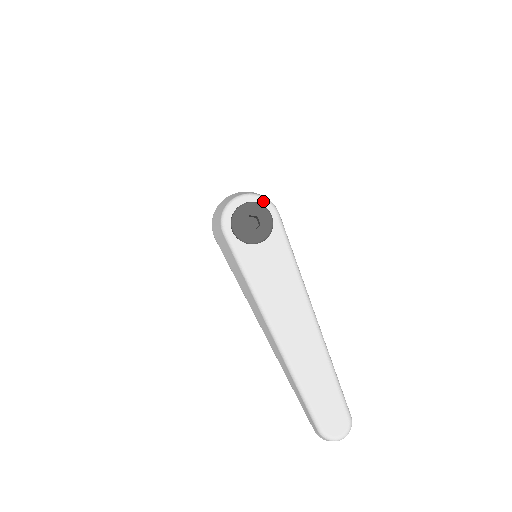
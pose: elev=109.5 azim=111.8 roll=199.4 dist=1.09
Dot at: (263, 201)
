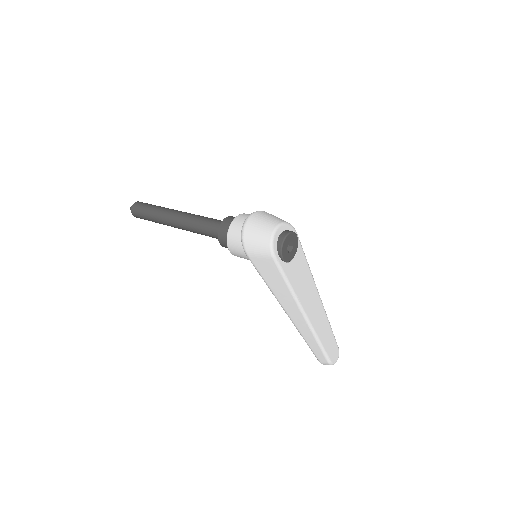
Dot at: (290, 227)
